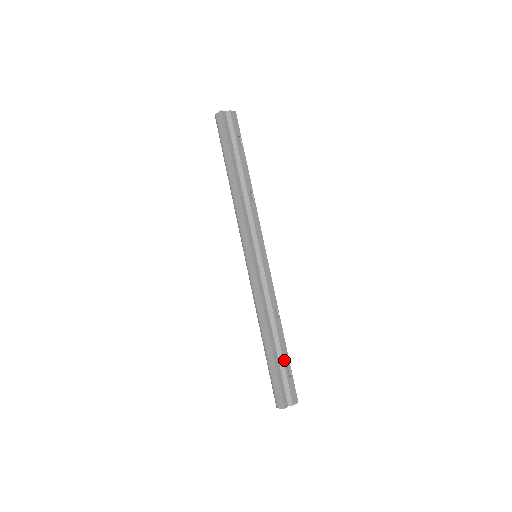
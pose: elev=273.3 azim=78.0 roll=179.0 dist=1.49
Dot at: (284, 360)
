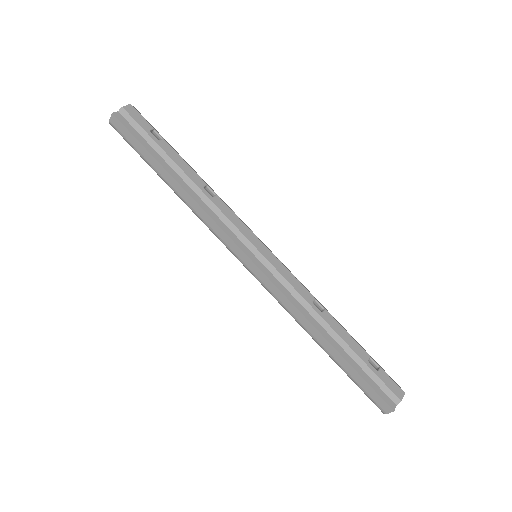
Dot at: (360, 356)
